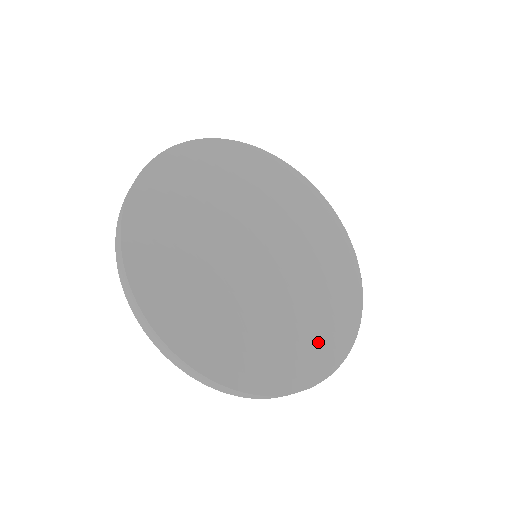
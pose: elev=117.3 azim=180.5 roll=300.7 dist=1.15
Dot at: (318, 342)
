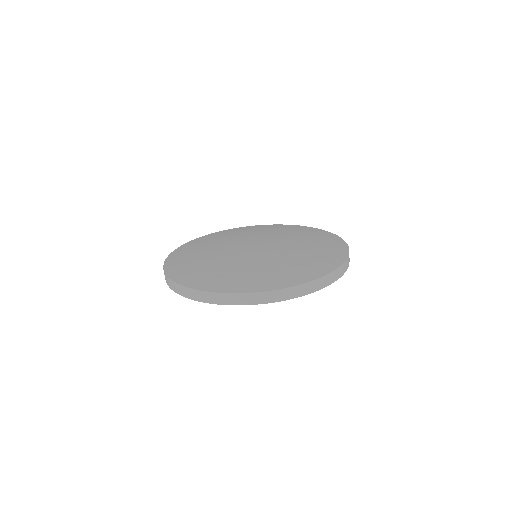
Dot at: (291, 271)
